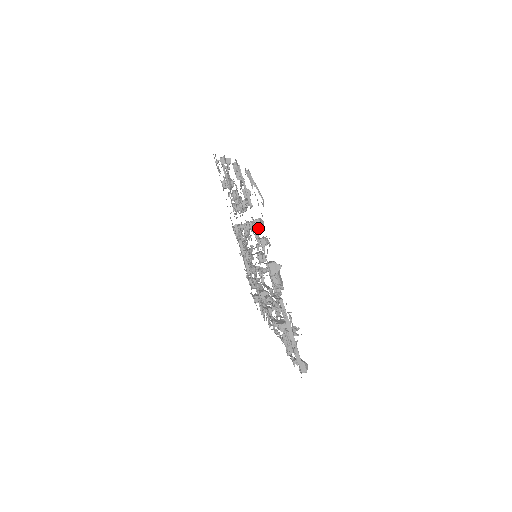
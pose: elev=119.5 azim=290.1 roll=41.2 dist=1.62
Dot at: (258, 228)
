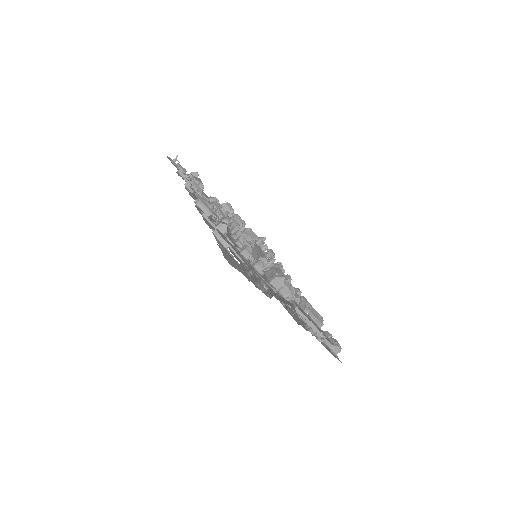
Dot at: (248, 258)
